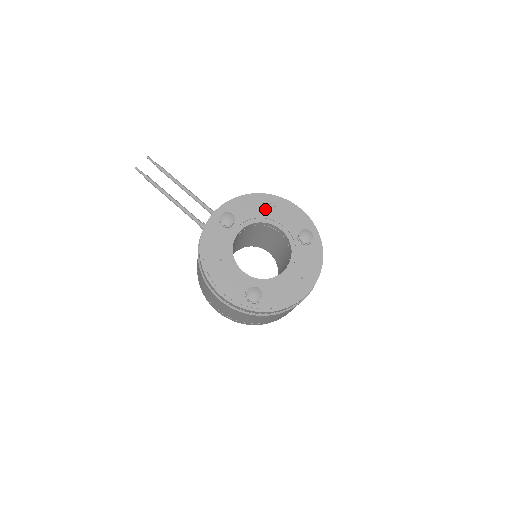
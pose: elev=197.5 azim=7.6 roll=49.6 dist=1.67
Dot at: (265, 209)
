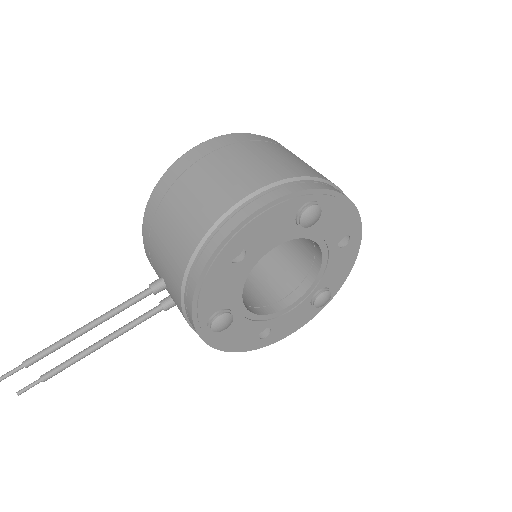
Dot at: (235, 265)
